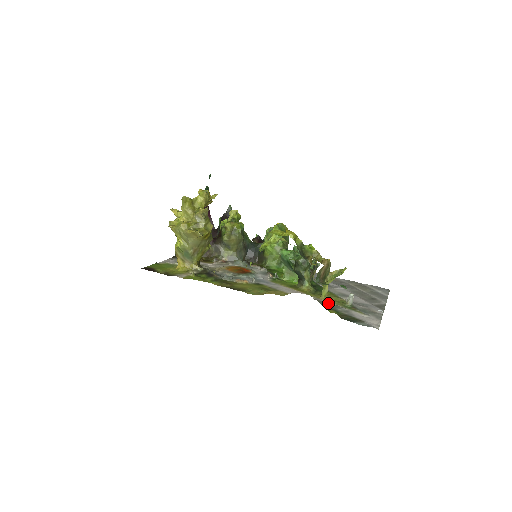
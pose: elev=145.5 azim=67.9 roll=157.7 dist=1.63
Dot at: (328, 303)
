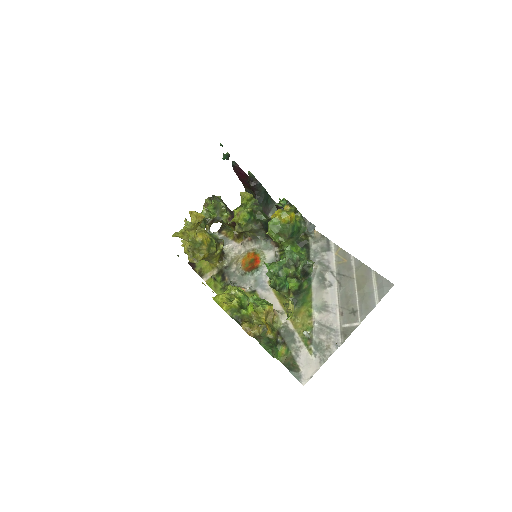
Dot at: (290, 332)
